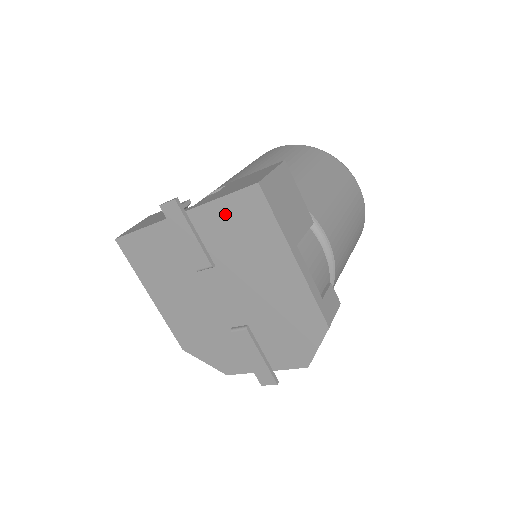
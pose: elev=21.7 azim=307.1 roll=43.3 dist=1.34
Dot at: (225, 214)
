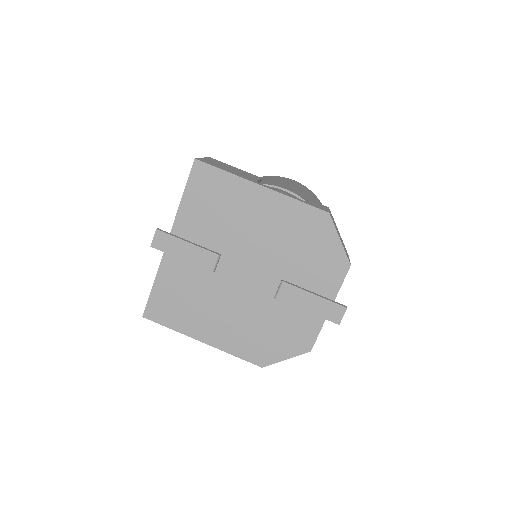
Dot at: (194, 205)
